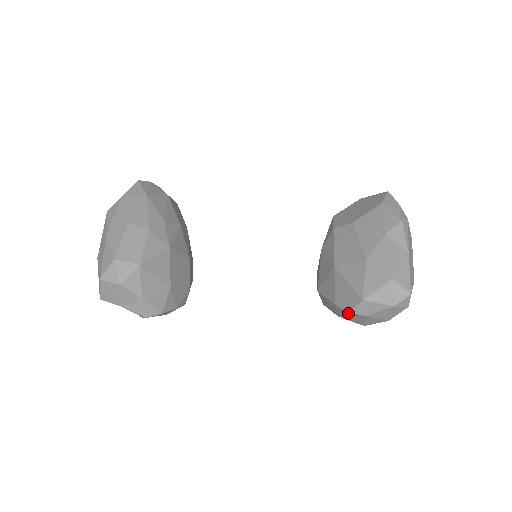
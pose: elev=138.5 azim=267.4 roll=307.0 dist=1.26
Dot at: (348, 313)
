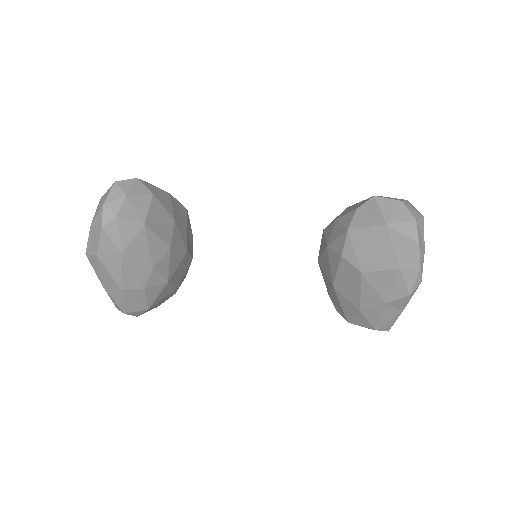
Dot at: (336, 307)
